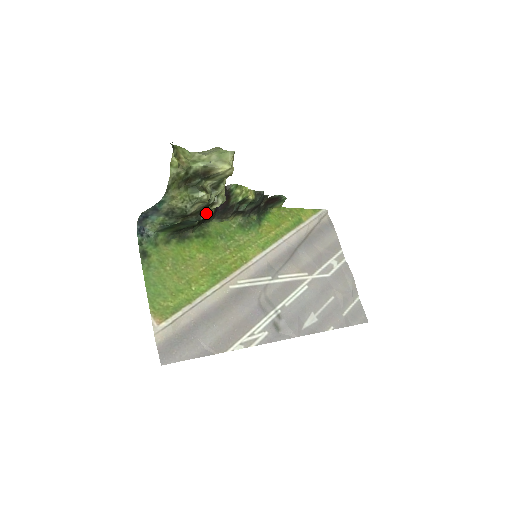
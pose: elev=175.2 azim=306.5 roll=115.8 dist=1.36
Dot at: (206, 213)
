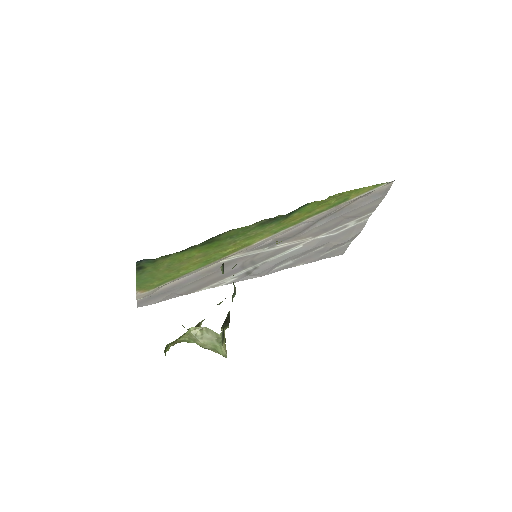
Dot at: occluded
